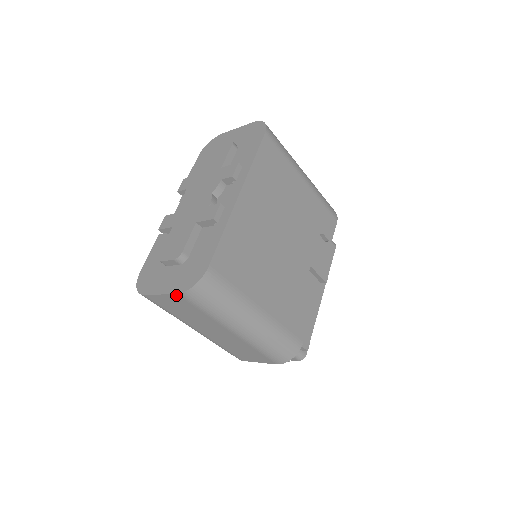
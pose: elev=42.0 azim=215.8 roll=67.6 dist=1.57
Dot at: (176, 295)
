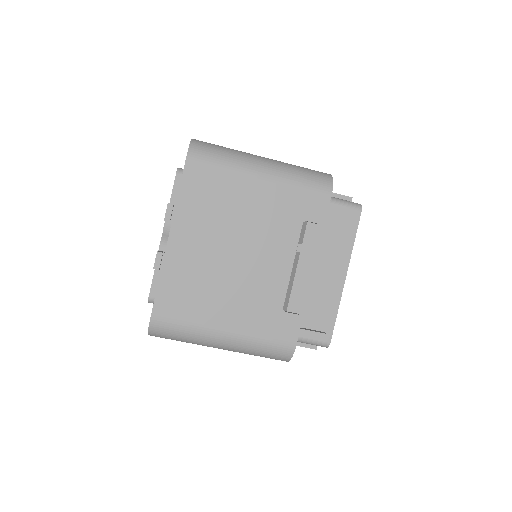
Dot at: occluded
